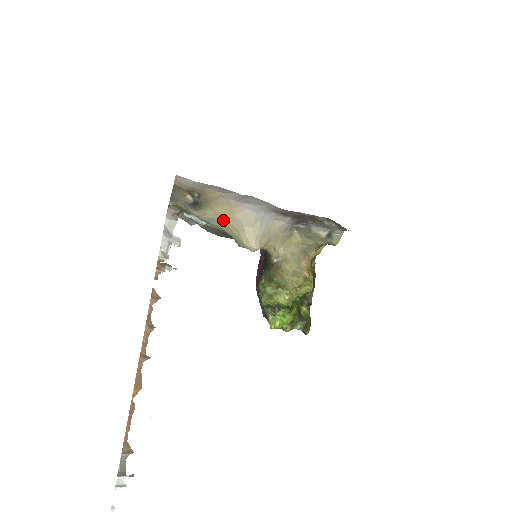
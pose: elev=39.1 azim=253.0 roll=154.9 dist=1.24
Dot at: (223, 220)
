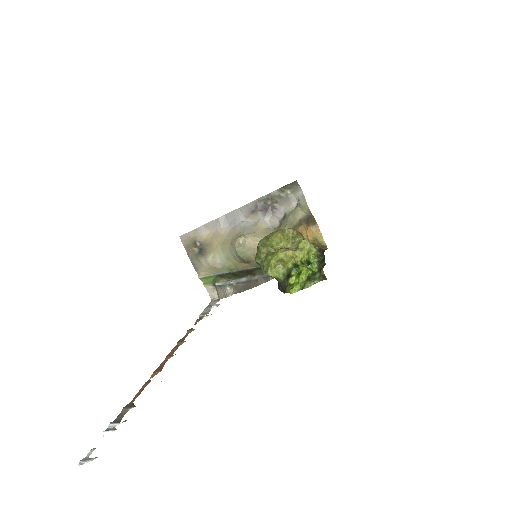
Dot at: (222, 249)
